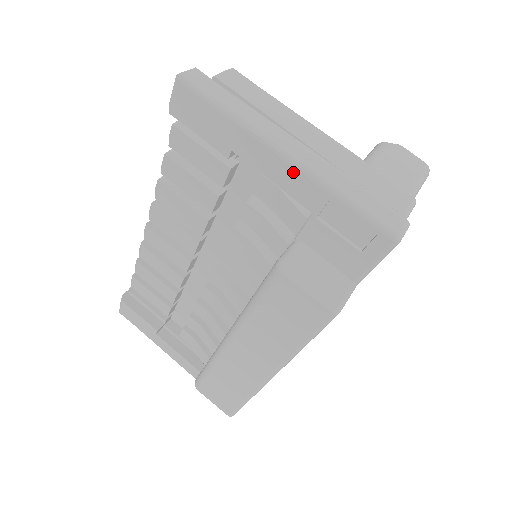
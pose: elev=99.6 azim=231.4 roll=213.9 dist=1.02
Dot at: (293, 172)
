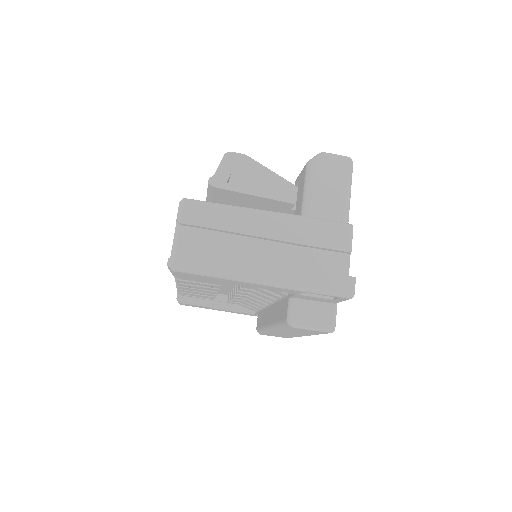
Dot at: (274, 288)
